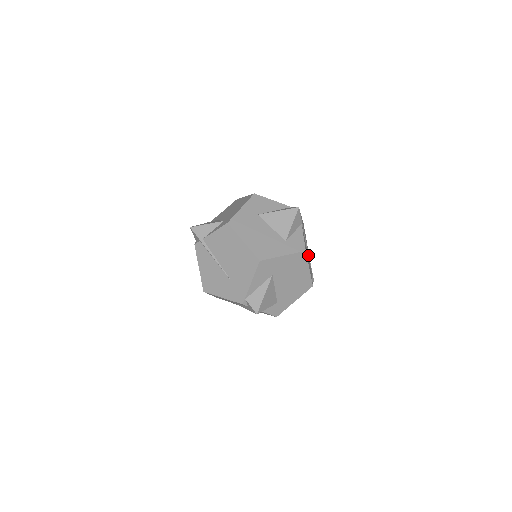
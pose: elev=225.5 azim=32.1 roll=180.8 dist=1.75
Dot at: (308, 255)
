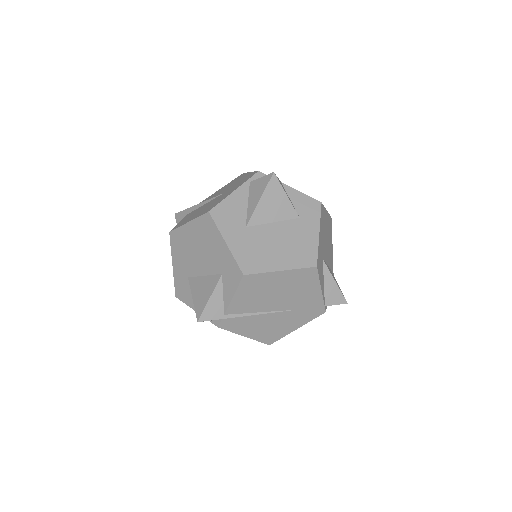
Dot at: occluded
